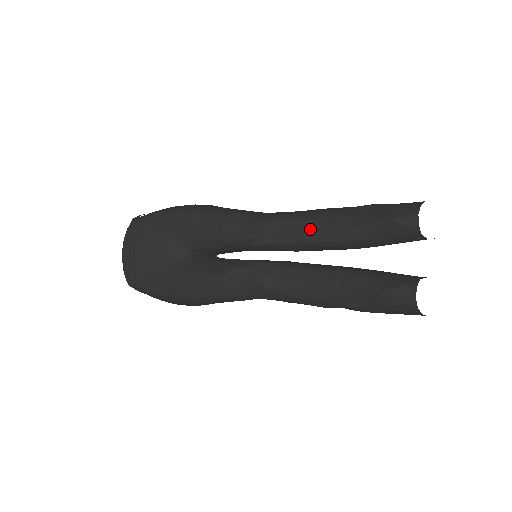
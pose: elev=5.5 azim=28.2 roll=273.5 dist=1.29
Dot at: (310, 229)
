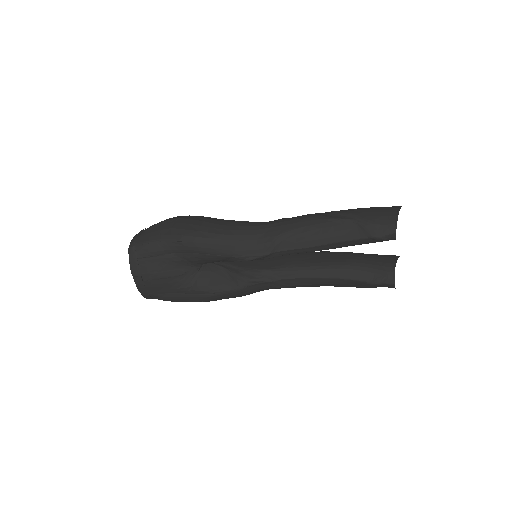
Dot at: (308, 245)
